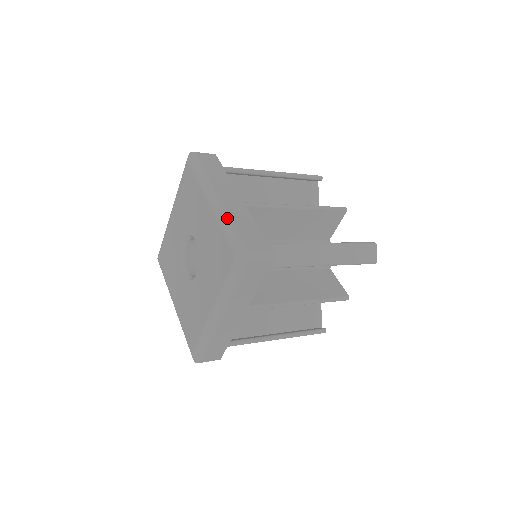
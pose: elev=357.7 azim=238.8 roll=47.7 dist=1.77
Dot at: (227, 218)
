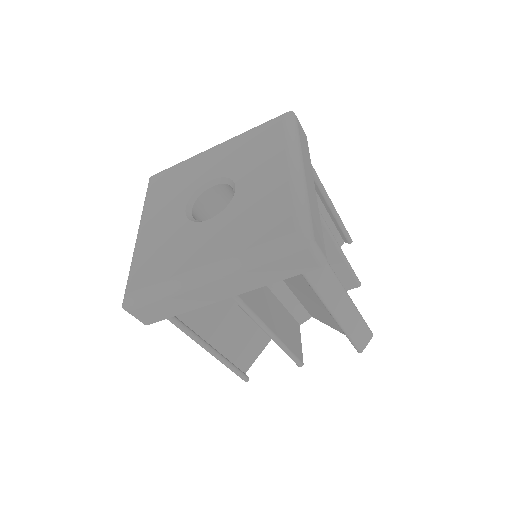
Dot at: occluded
